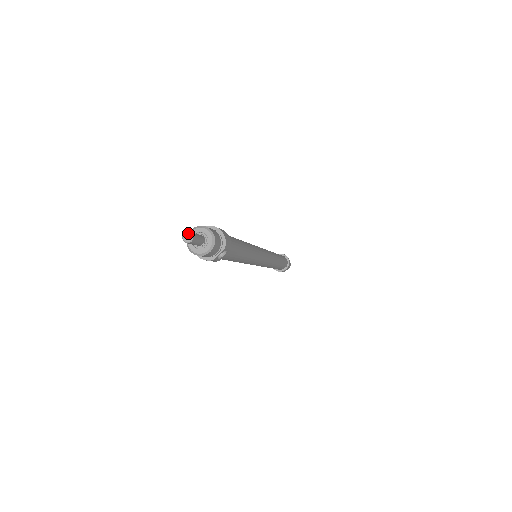
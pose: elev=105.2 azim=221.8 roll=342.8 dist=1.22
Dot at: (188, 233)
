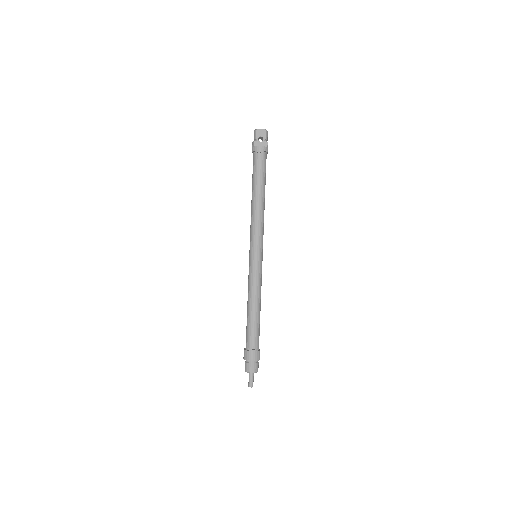
Dot at: occluded
